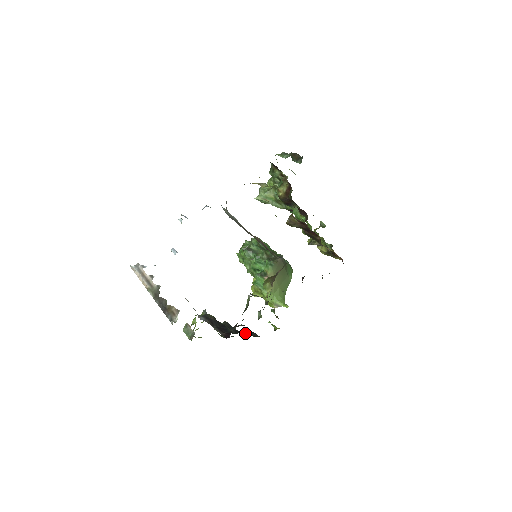
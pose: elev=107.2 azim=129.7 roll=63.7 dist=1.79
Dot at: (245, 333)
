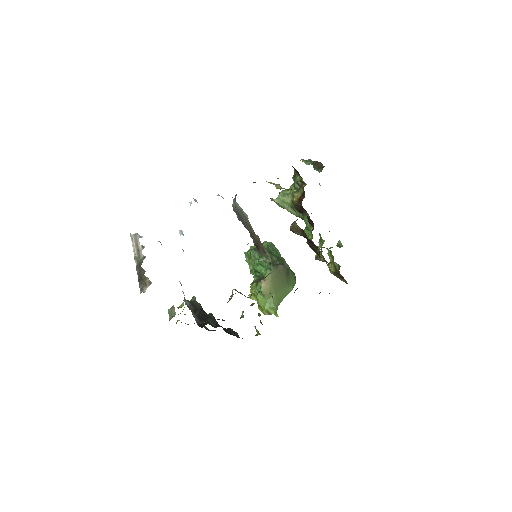
Dot at: (226, 330)
